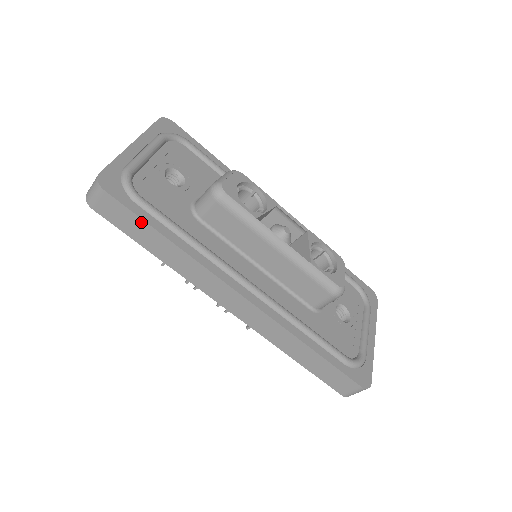
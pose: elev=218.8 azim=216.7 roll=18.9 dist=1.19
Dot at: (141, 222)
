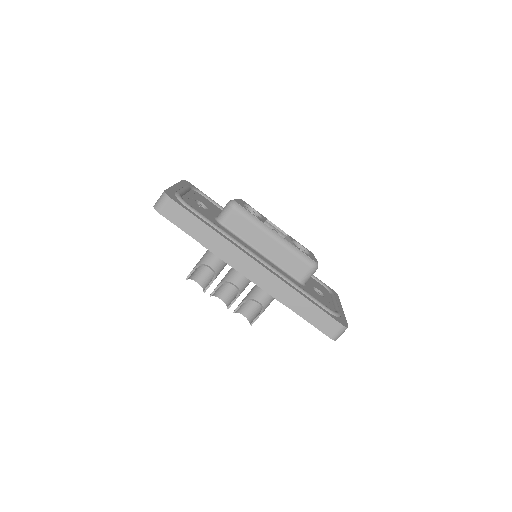
Dot at: (192, 217)
